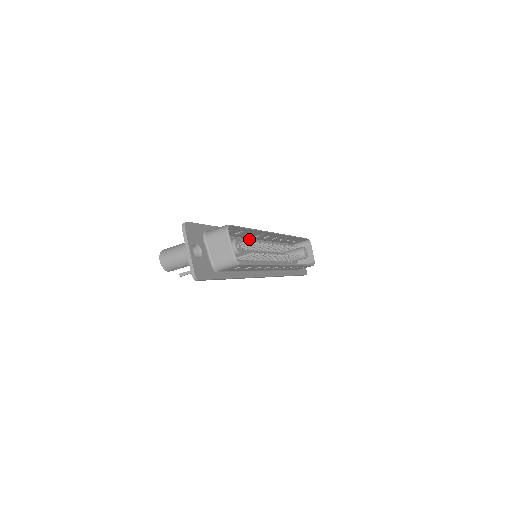
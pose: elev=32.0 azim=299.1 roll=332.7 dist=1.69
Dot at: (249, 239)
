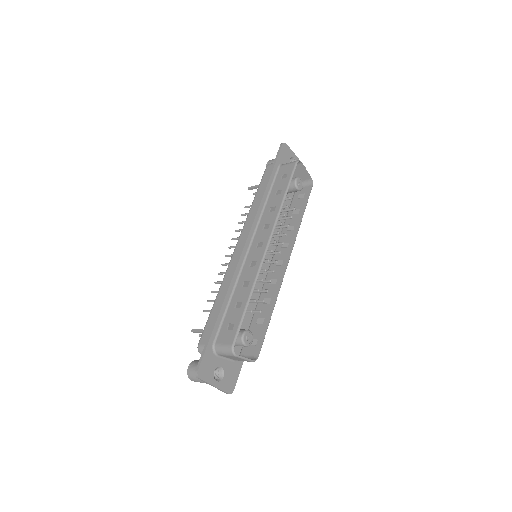
Dot at: (244, 261)
